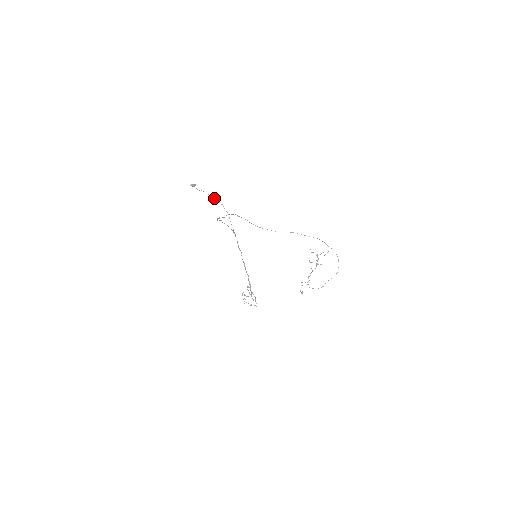
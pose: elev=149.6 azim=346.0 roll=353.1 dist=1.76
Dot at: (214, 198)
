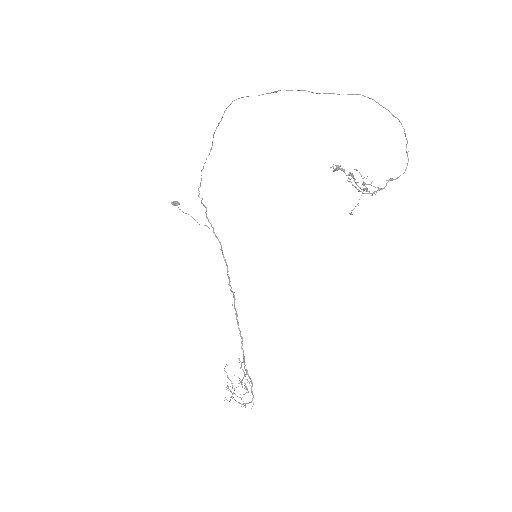
Dot at: occluded
